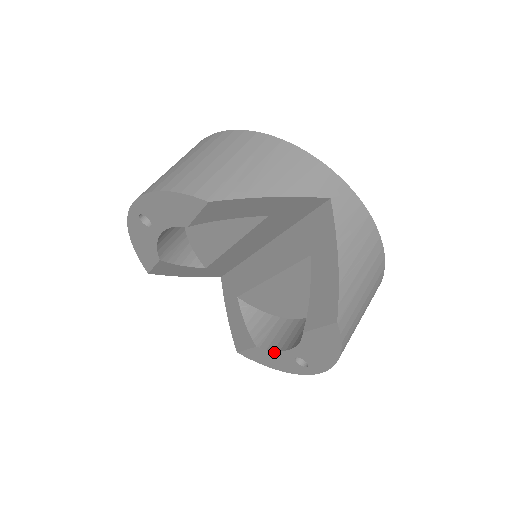
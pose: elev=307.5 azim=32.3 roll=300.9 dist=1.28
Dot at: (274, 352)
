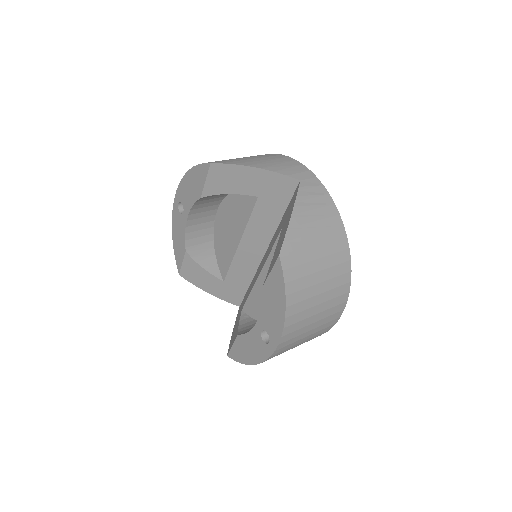
Dot at: (248, 334)
